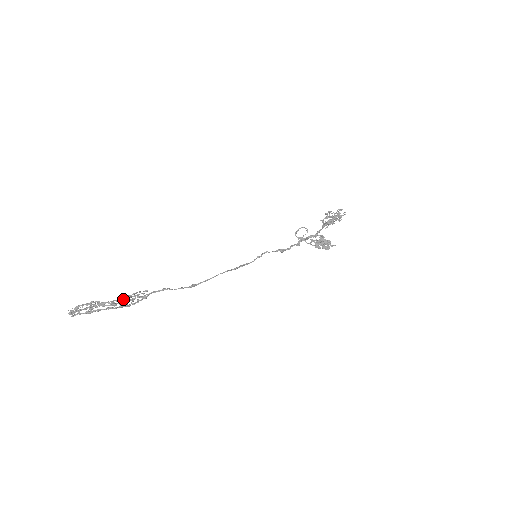
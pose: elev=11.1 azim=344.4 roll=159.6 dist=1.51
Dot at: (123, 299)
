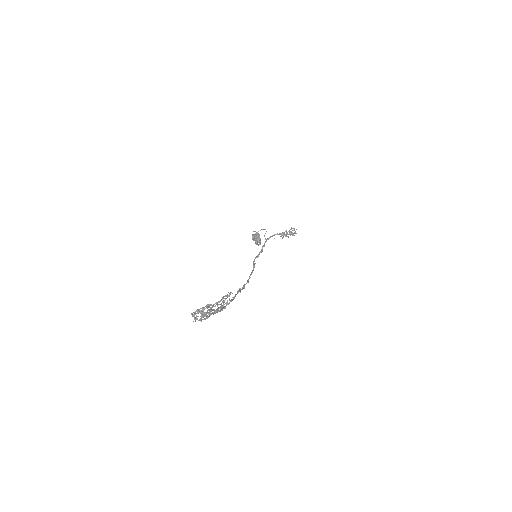
Dot at: (223, 302)
